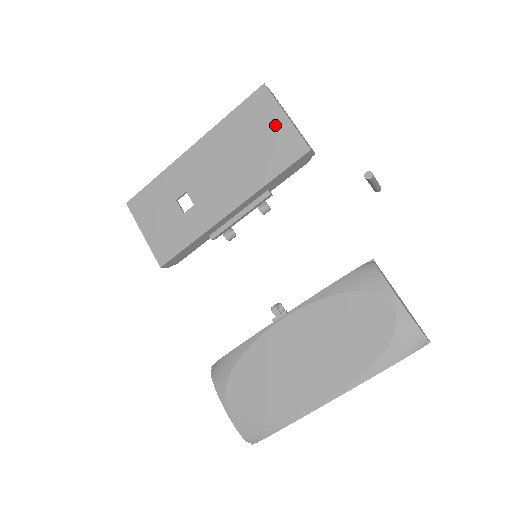
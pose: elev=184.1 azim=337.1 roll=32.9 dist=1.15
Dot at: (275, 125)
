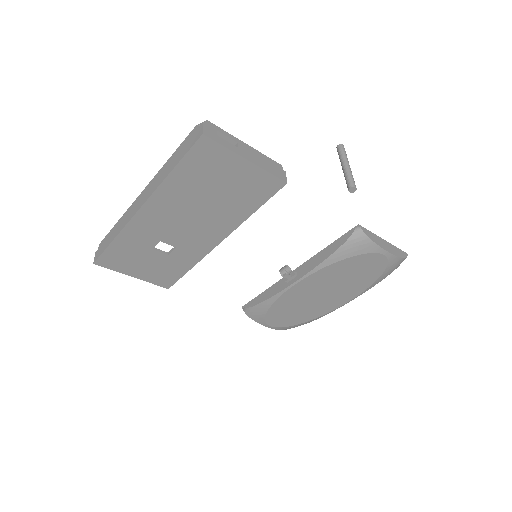
Dot at: (237, 171)
